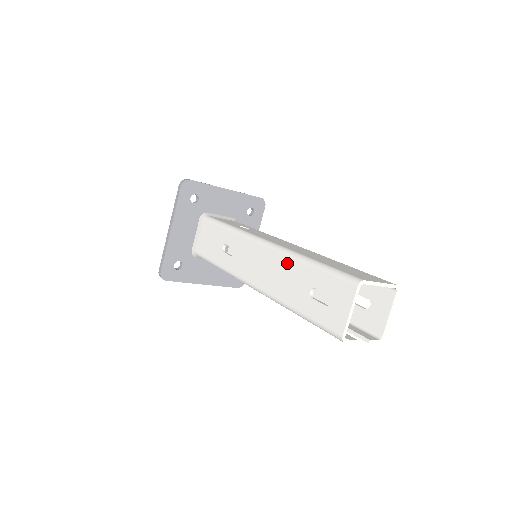
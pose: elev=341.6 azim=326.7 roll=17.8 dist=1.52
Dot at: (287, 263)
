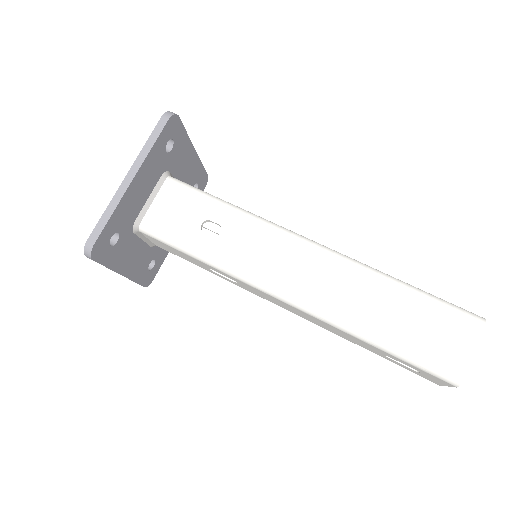
Dot at: (339, 331)
